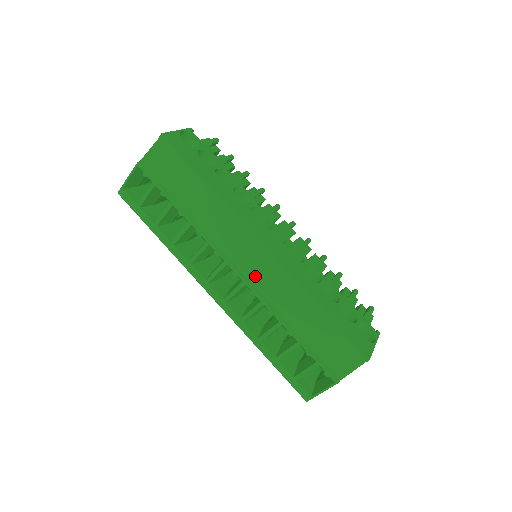
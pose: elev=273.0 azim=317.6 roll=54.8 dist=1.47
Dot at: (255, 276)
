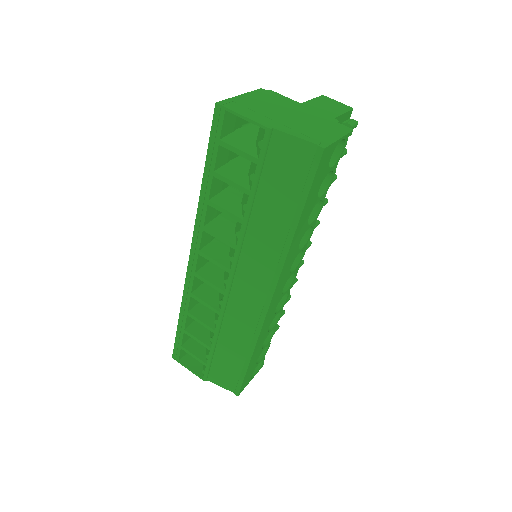
Dot at: (238, 299)
